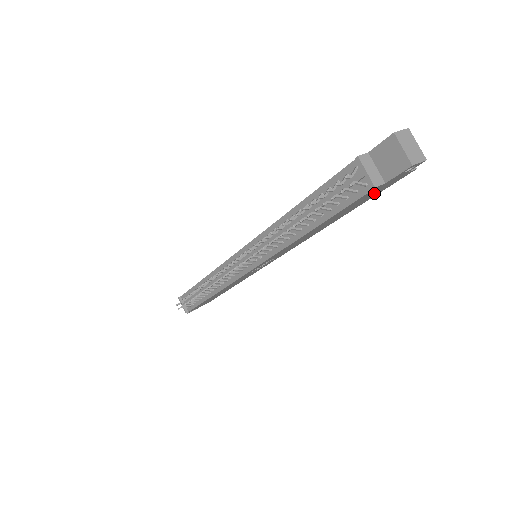
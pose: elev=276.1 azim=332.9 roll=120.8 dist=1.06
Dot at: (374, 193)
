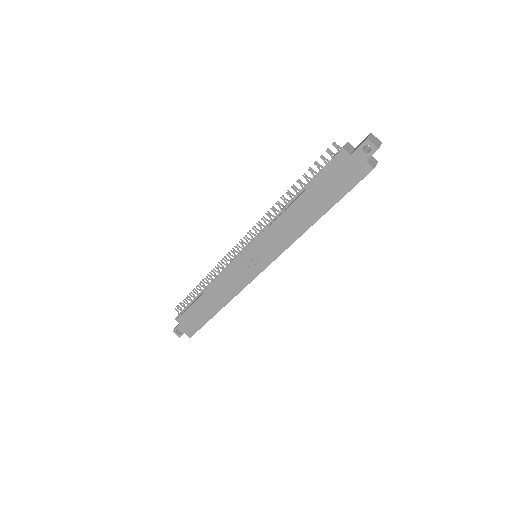
Dot at: (344, 178)
